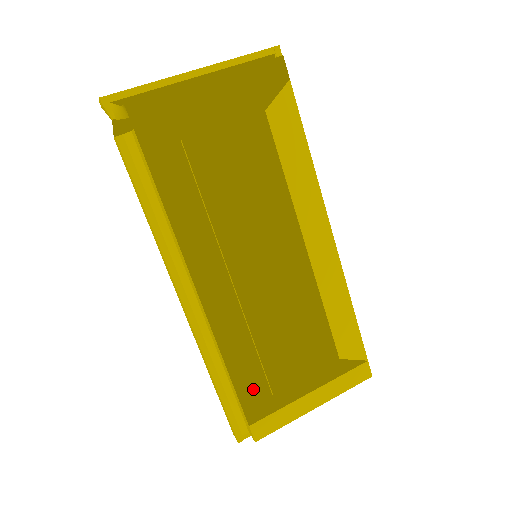
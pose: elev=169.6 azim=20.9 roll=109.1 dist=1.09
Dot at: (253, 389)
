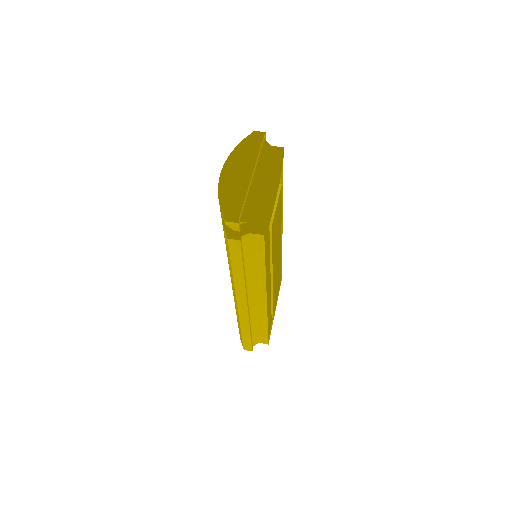
Dot at: occluded
